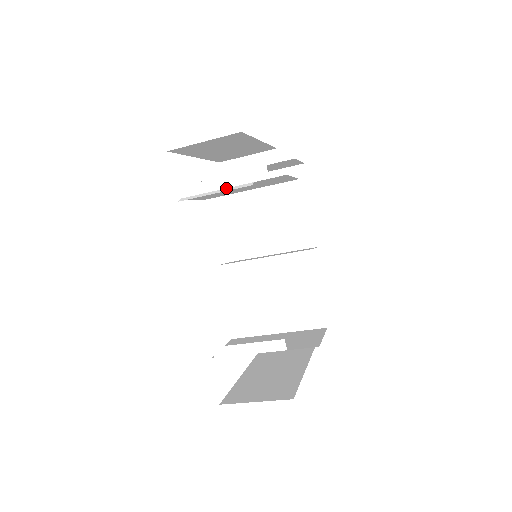
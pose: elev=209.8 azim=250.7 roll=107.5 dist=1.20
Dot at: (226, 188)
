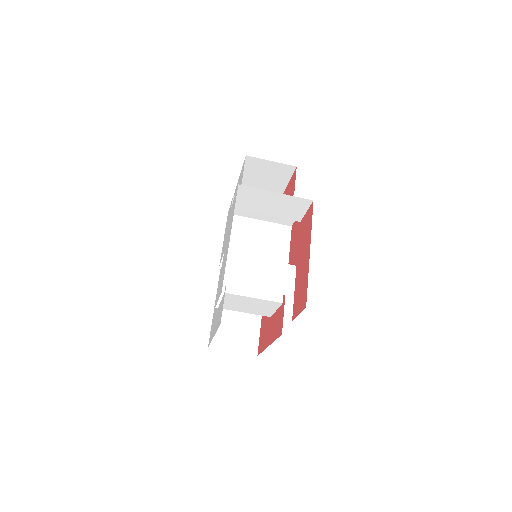
Dot at: (274, 192)
